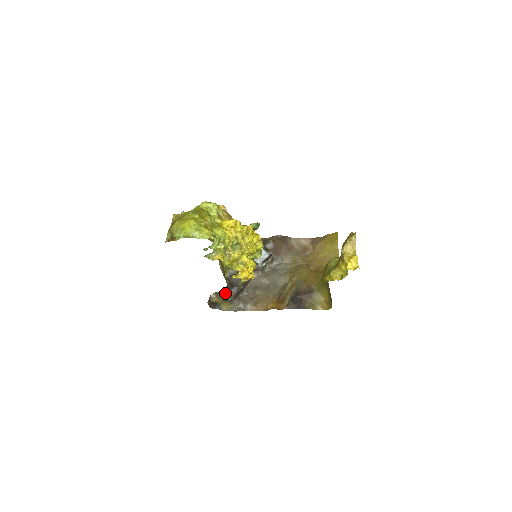
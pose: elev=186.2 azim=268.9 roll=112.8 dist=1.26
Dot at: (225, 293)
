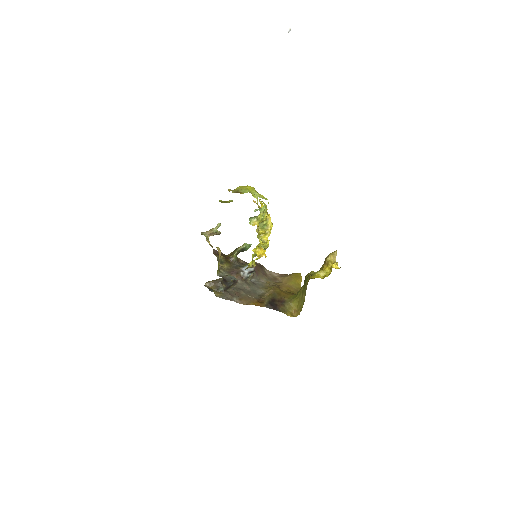
Dot at: (219, 283)
